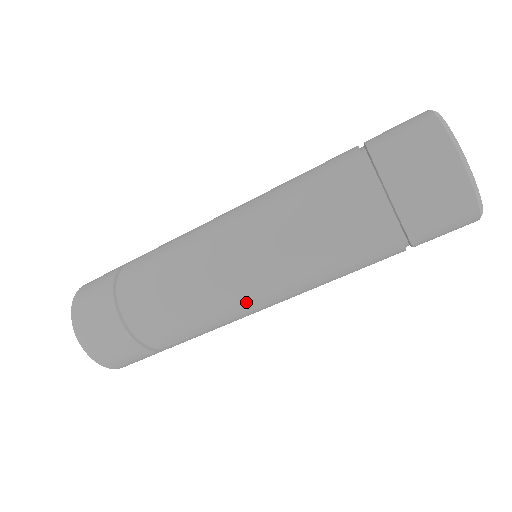
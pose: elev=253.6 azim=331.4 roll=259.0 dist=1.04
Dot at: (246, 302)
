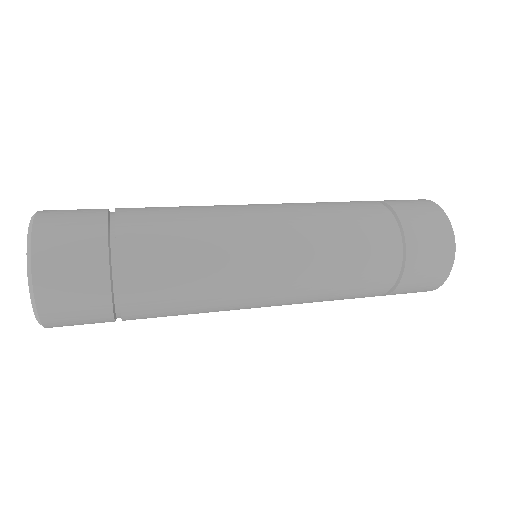
Dot at: (247, 308)
